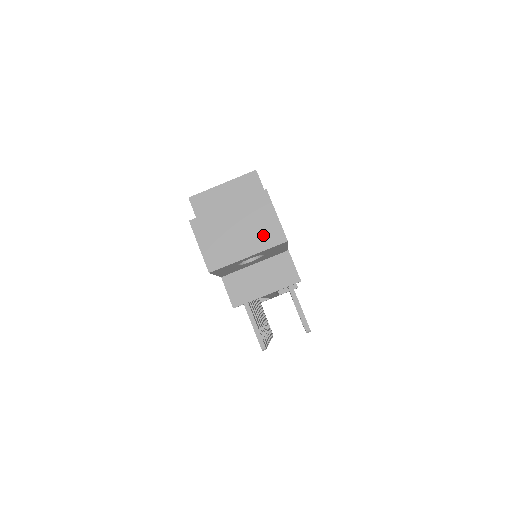
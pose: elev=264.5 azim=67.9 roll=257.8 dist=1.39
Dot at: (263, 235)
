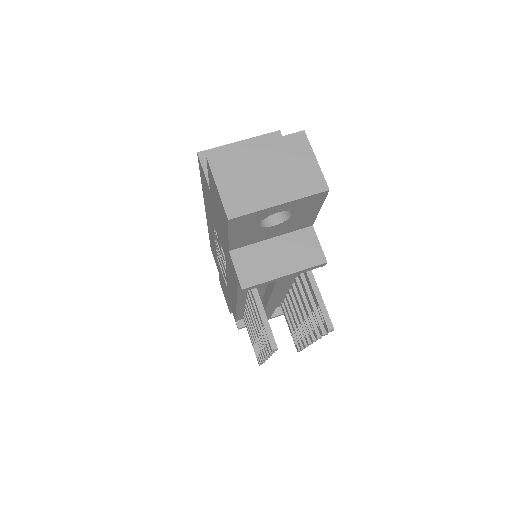
Dot at: (299, 181)
